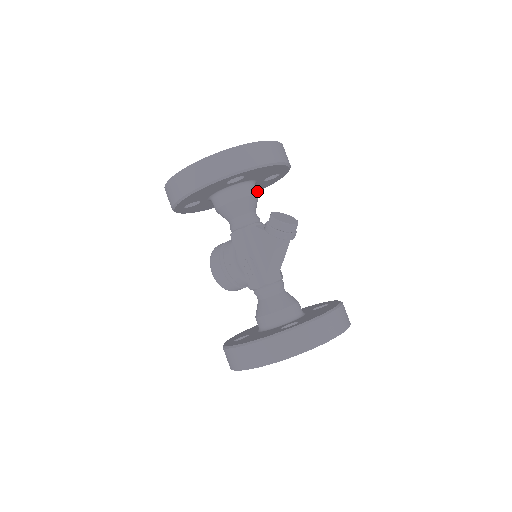
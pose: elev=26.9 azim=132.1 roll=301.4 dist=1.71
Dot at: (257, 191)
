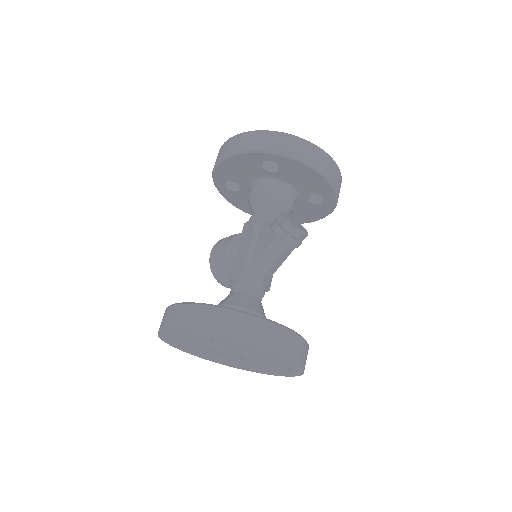
Dot at: (307, 221)
